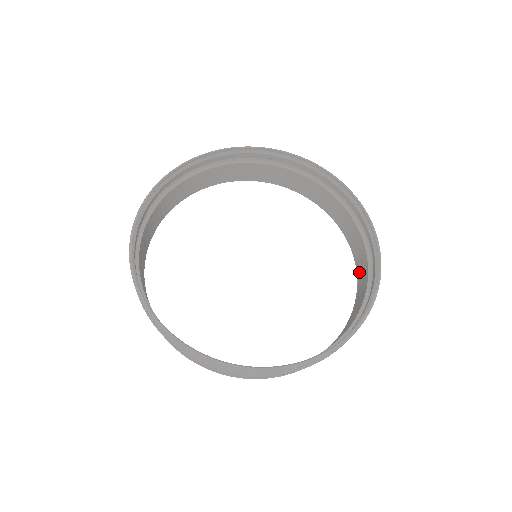
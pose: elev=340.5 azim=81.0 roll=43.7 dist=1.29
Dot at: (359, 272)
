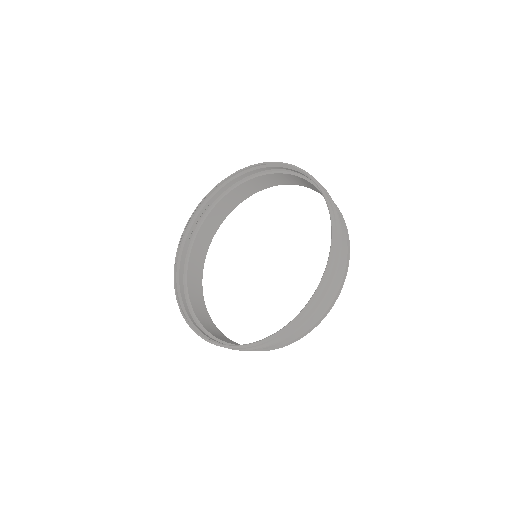
Dot at: (344, 257)
